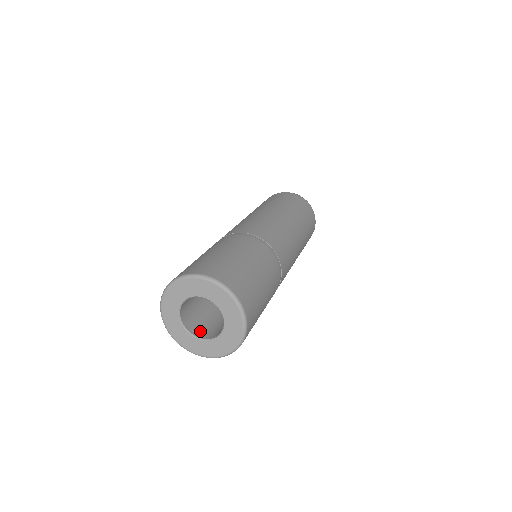
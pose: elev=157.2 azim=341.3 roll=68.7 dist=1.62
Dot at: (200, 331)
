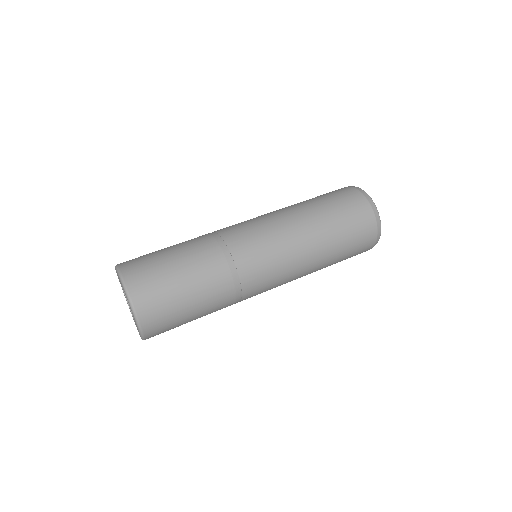
Dot at: occluded
